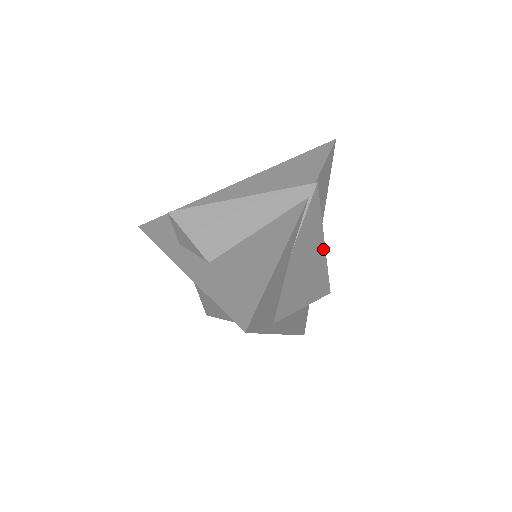
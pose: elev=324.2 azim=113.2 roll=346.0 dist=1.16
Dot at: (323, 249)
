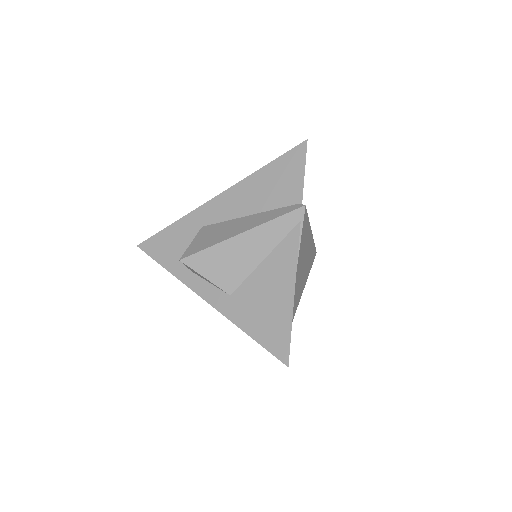
Dot at: (311, 237)
